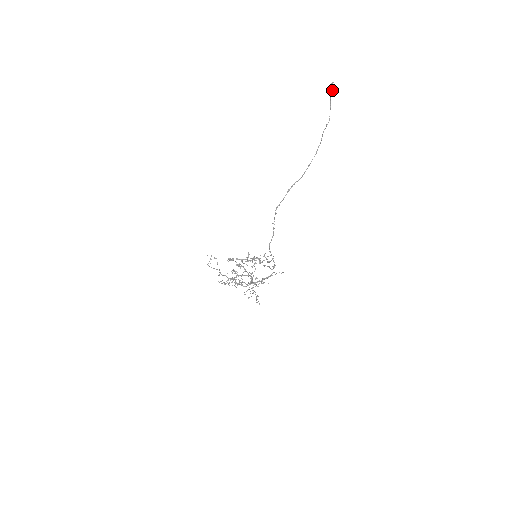
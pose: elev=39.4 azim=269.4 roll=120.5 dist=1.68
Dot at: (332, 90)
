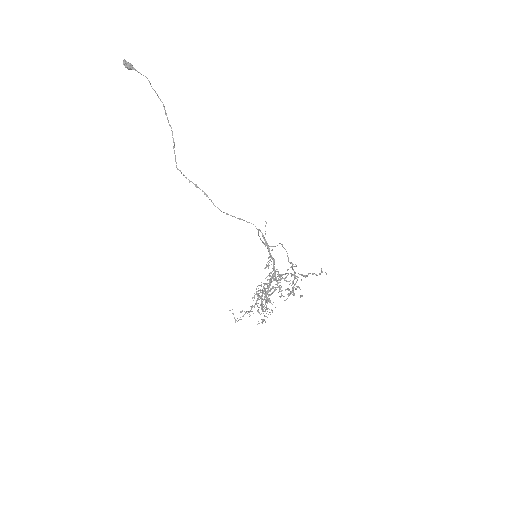
Dot at: (128, 64)
